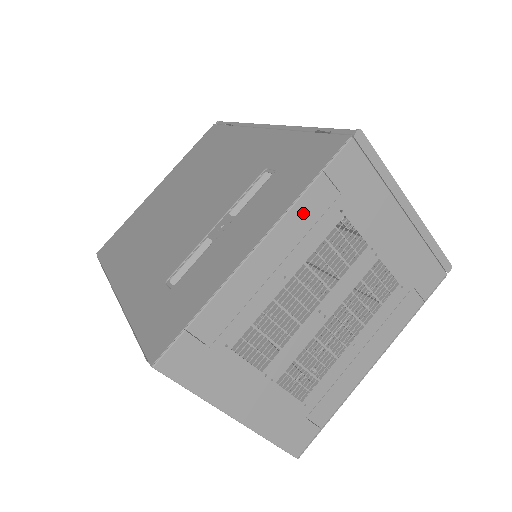
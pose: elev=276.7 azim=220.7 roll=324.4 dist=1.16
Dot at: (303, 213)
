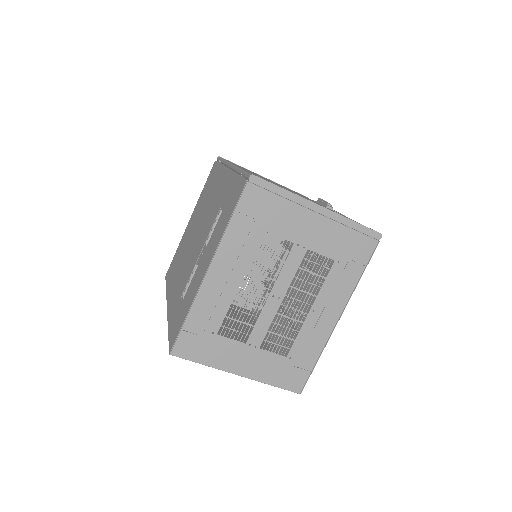
Dot at: (232, 240)
